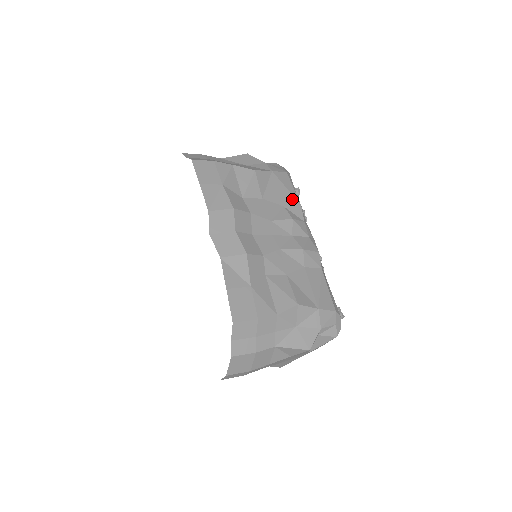
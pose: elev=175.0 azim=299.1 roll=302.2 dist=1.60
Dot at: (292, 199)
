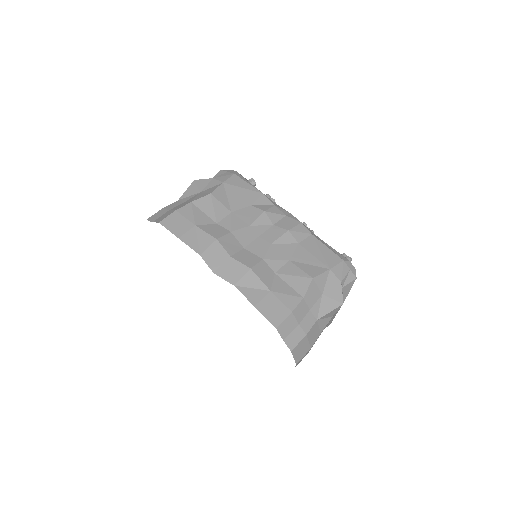
Dot at: (253, 194)
